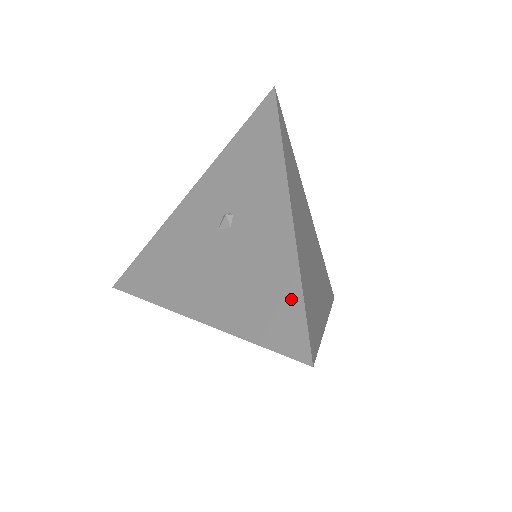
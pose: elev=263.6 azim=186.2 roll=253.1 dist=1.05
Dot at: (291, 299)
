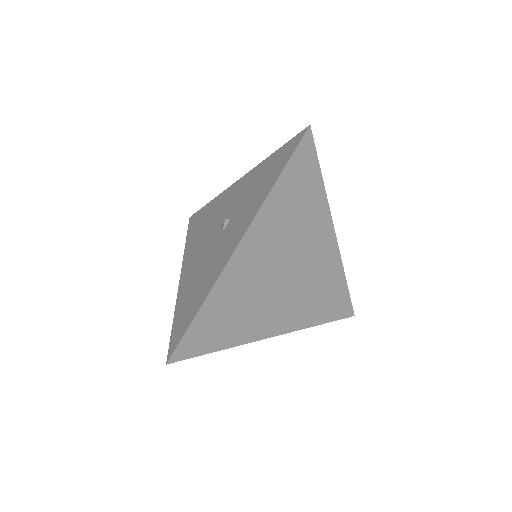
Dot at: (192, 313)
